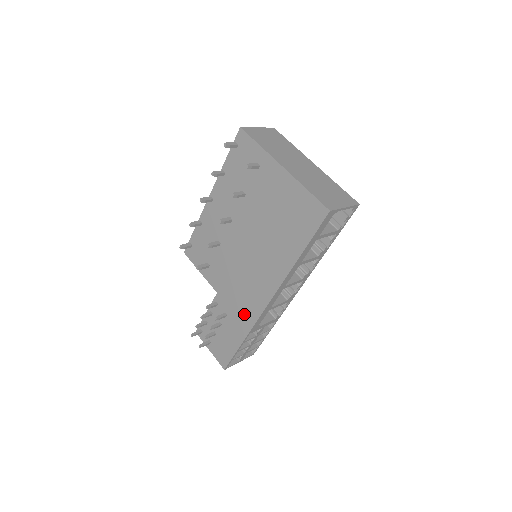
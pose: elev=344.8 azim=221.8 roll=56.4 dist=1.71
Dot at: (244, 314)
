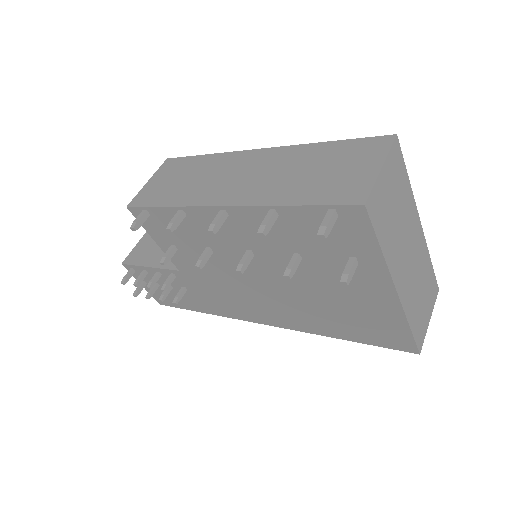
Dot at: (217, 306)
